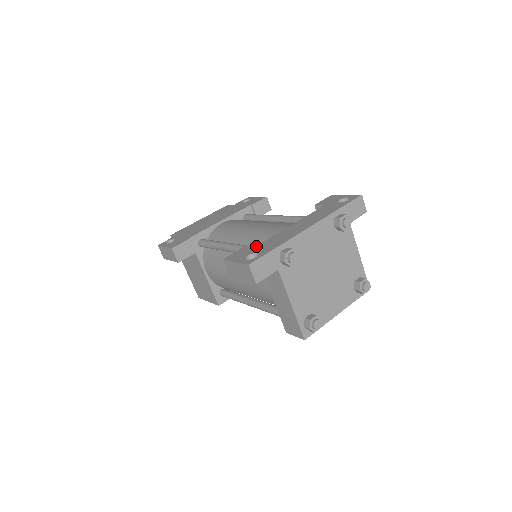
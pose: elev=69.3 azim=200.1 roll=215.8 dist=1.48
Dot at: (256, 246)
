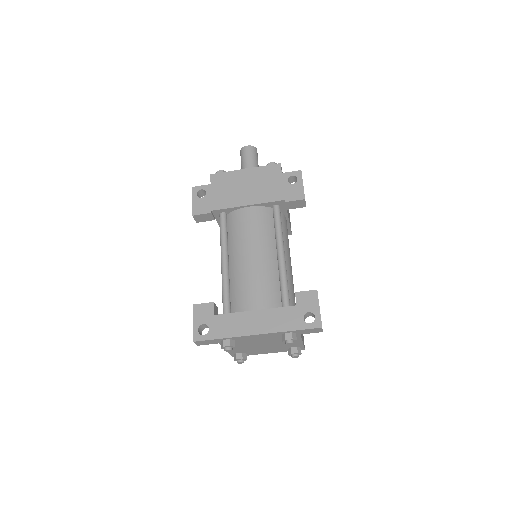
Dot at: (217, 315)
